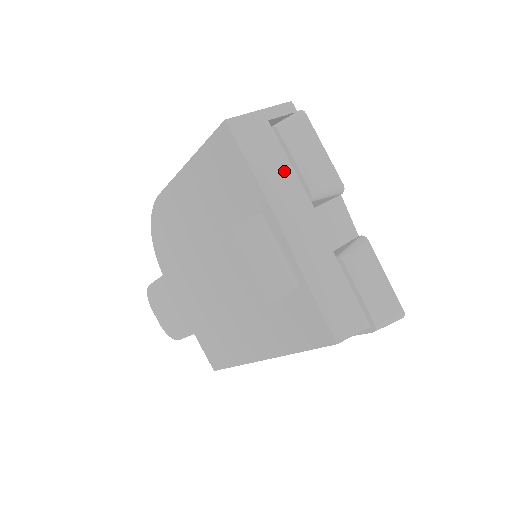
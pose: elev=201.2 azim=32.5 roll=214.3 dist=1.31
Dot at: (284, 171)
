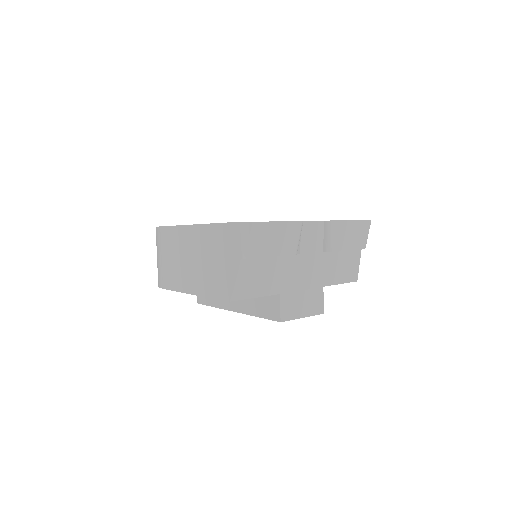
Dot at: (273, 267)
